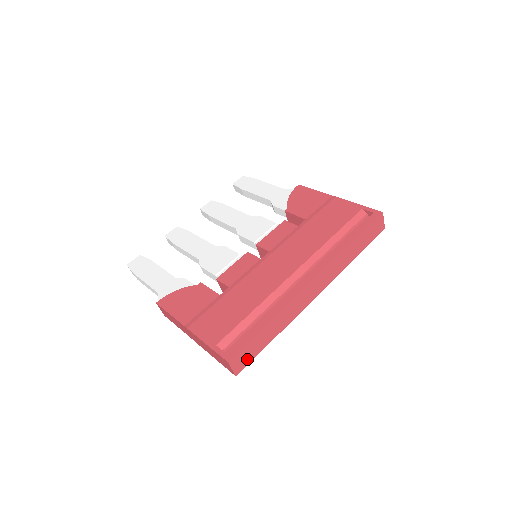
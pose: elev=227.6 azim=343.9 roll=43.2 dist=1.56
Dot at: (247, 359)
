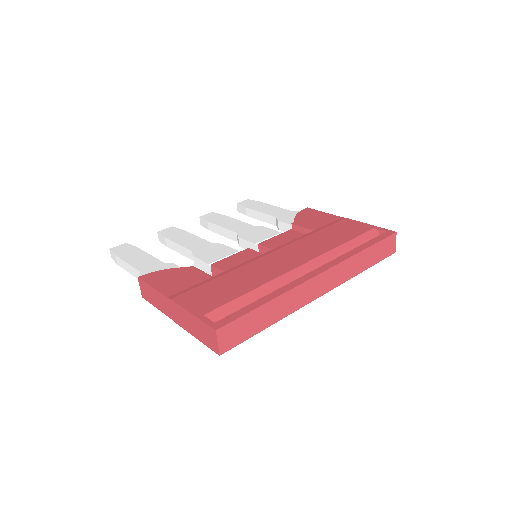
Dot at: (236, 338)
